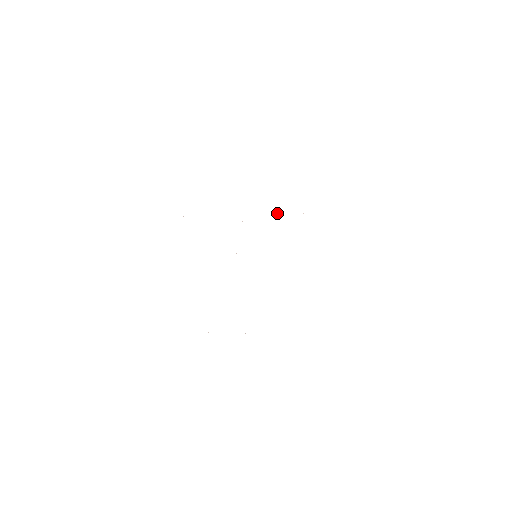
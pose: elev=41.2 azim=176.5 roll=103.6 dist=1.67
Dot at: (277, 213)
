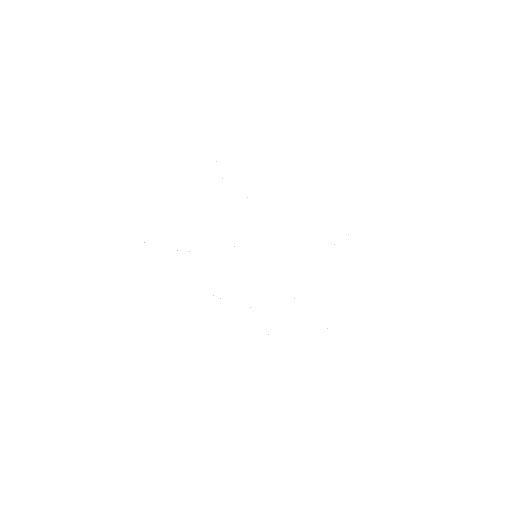
Dot at: occluded
